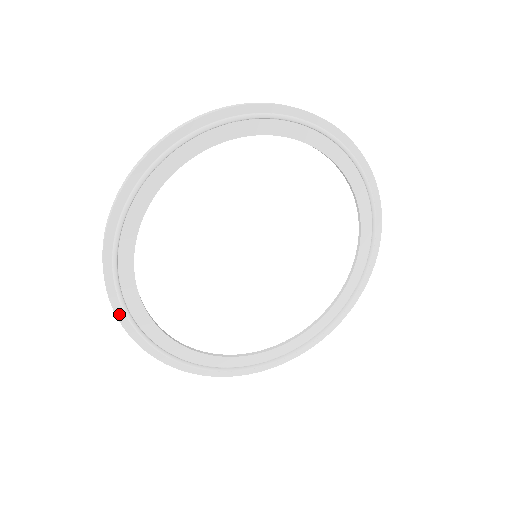
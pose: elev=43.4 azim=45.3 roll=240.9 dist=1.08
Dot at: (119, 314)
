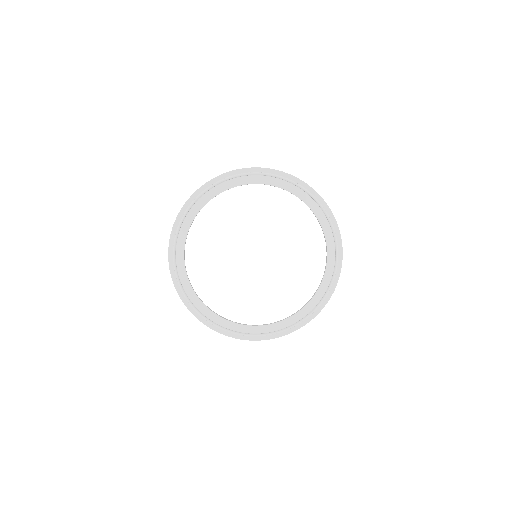
Dot at: (185, 302)
